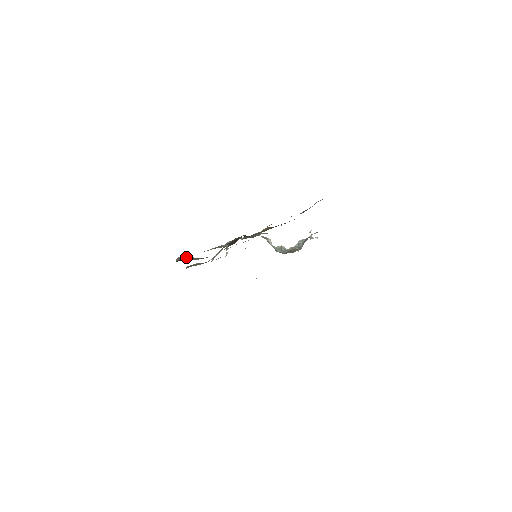
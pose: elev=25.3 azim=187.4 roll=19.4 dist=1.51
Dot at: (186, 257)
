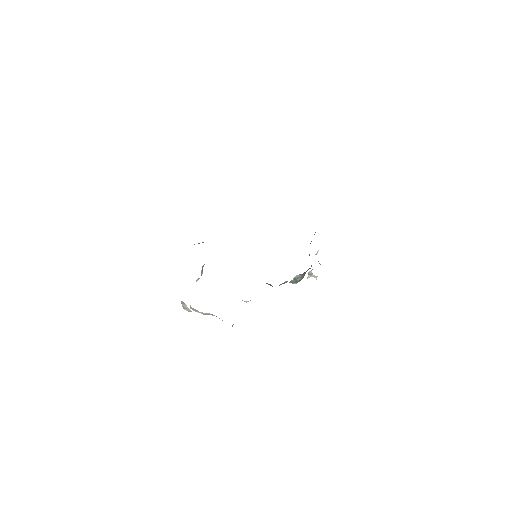
Dot at: occluded
